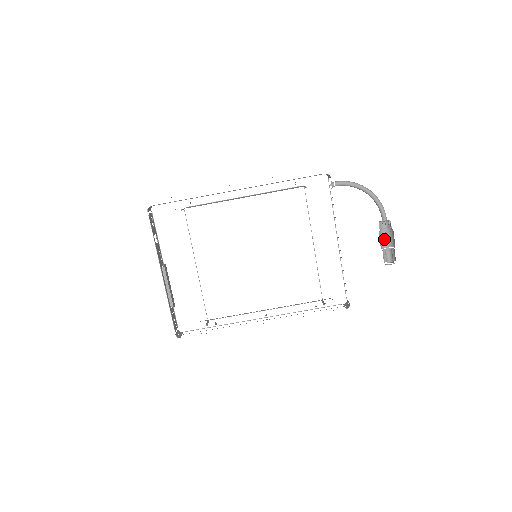
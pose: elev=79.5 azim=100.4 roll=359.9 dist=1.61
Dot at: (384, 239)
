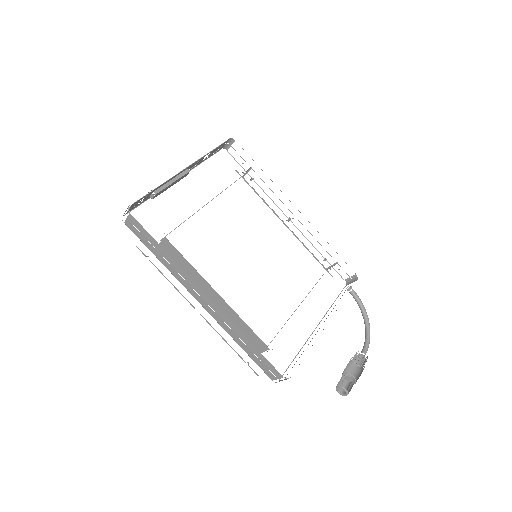
Dot at: (347, 371)
